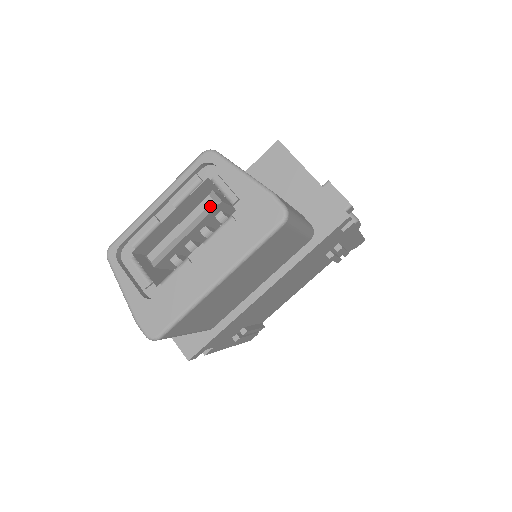
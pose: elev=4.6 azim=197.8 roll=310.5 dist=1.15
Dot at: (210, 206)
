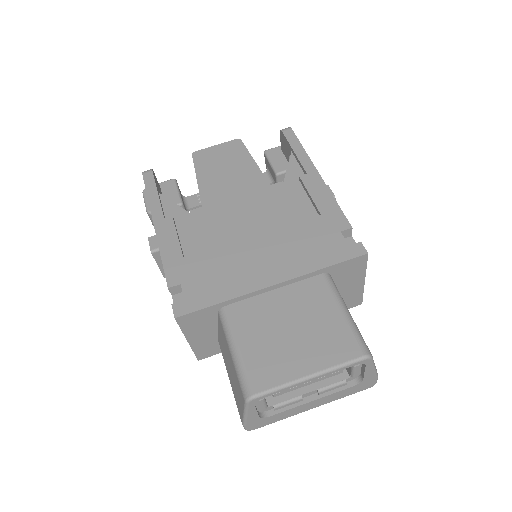
Dot at: (337, 374)
